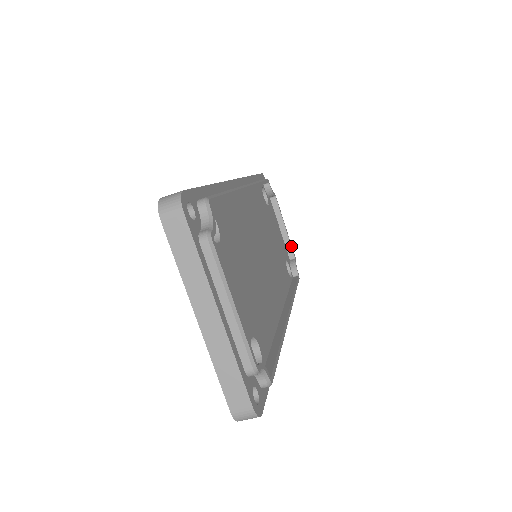
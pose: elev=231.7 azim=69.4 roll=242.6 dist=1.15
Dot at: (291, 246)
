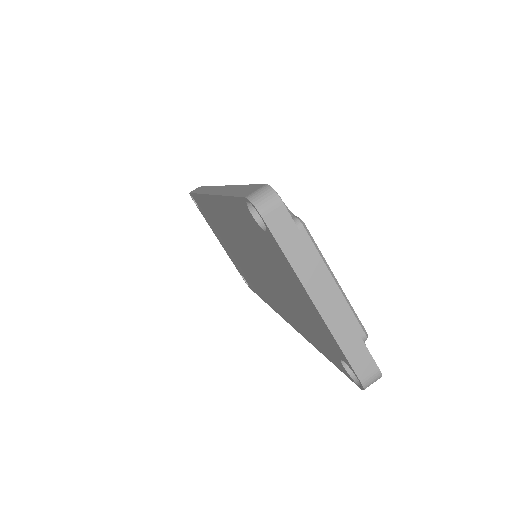
Dot at: occluded
